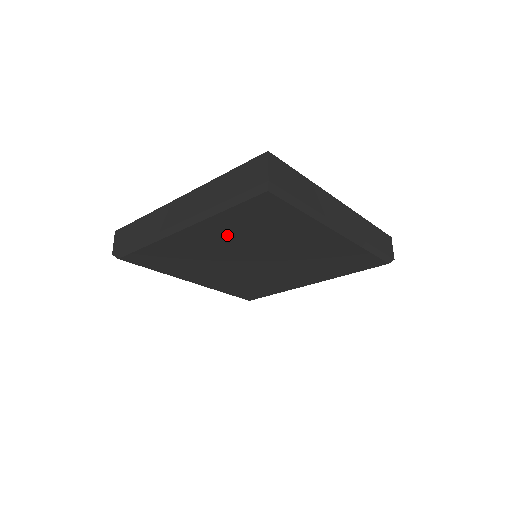
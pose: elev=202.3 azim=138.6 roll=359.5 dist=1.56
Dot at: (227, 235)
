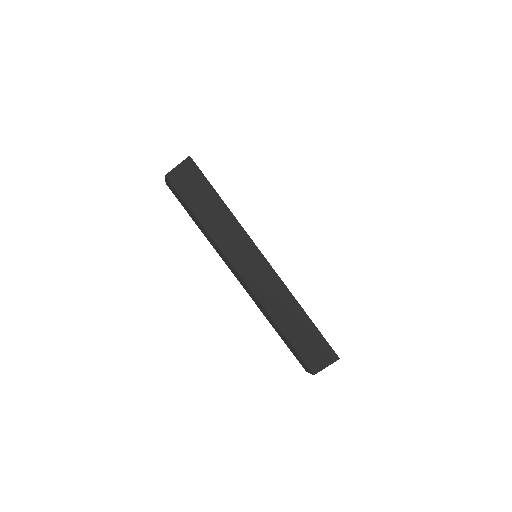
Dot at: occluded
